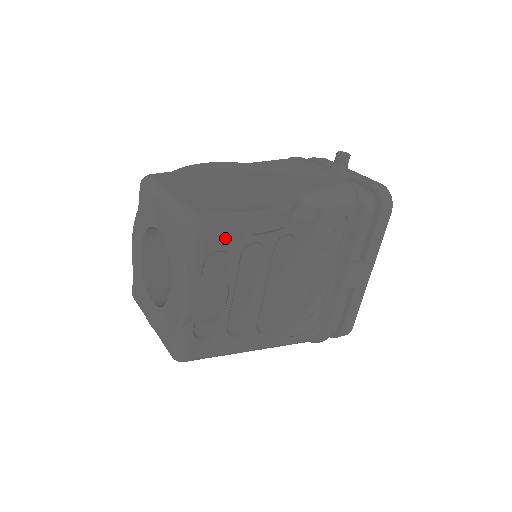
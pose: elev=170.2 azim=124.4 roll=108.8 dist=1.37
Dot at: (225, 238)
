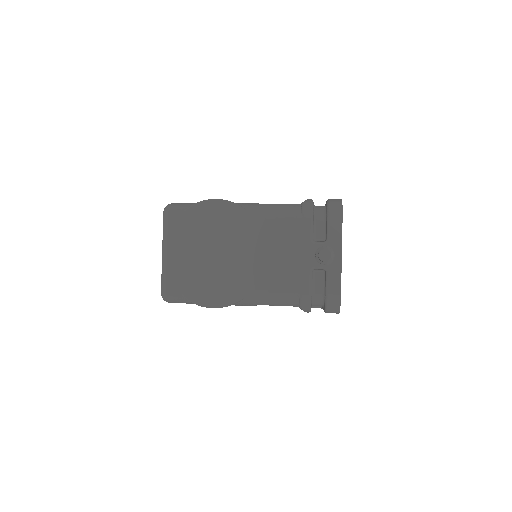
Dot at: occluded
